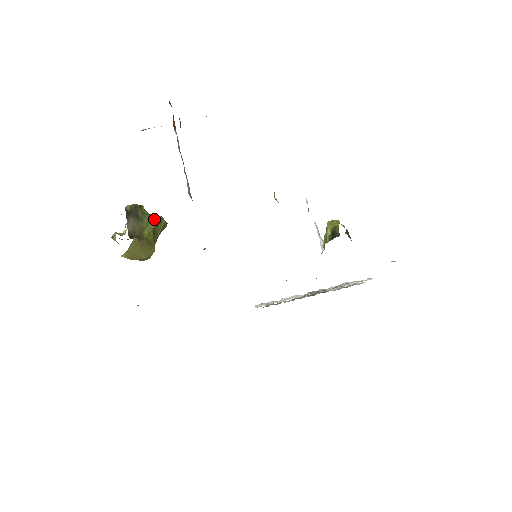
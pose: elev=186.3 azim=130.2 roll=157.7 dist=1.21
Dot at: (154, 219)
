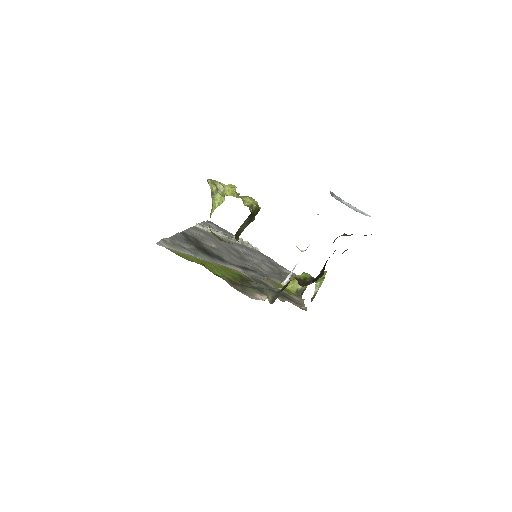
Dot at: (253, 220)
